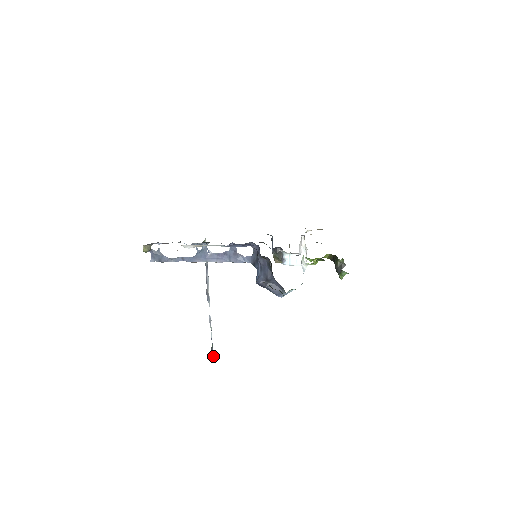
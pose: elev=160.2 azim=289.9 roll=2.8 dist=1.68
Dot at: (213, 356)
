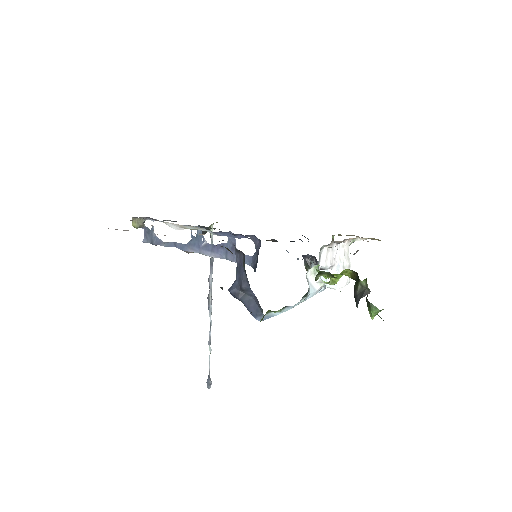
Dot at: (210, 387)
